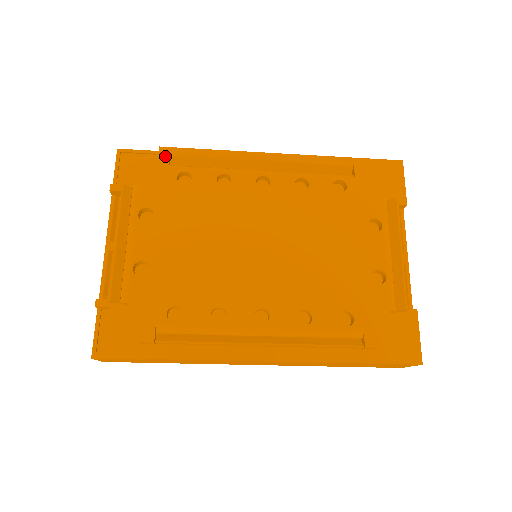
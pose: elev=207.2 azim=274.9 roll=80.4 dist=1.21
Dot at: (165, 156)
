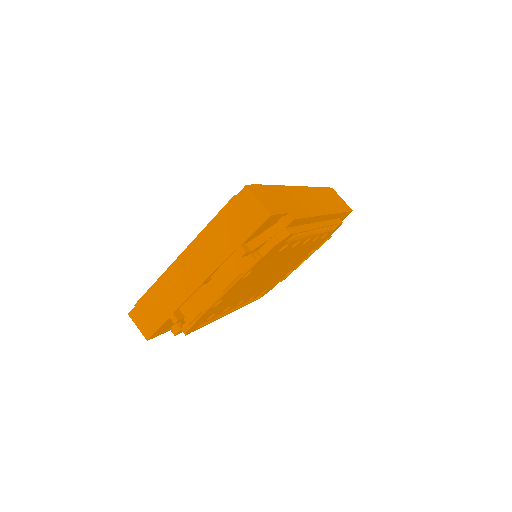
Dot at: (292, 235)
